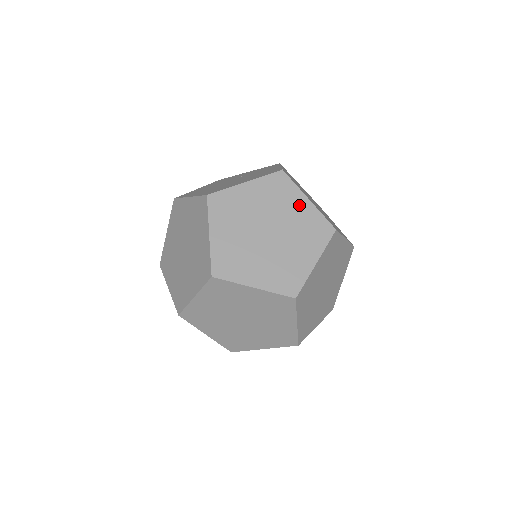
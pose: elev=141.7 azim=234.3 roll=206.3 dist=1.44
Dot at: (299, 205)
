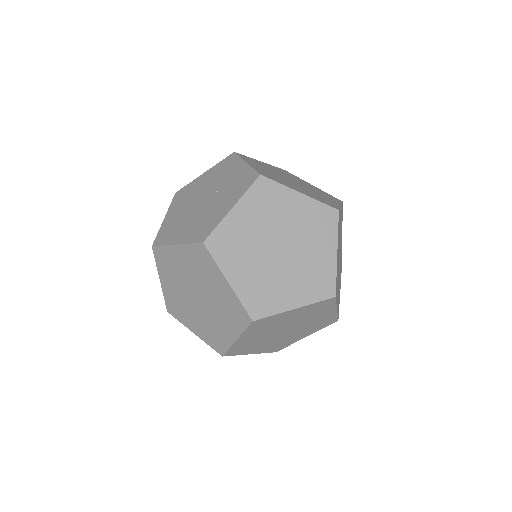
Dot at: (220, 284)
